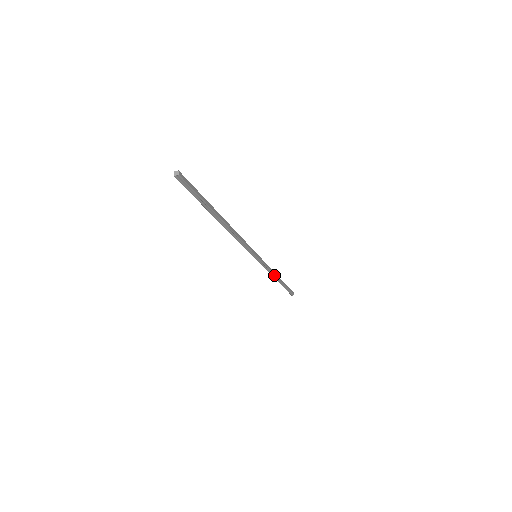
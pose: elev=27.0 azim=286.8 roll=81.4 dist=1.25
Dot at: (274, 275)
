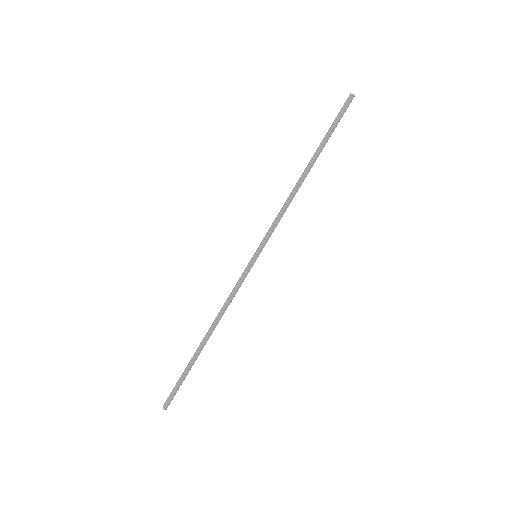
Dot at: (294, 195)
